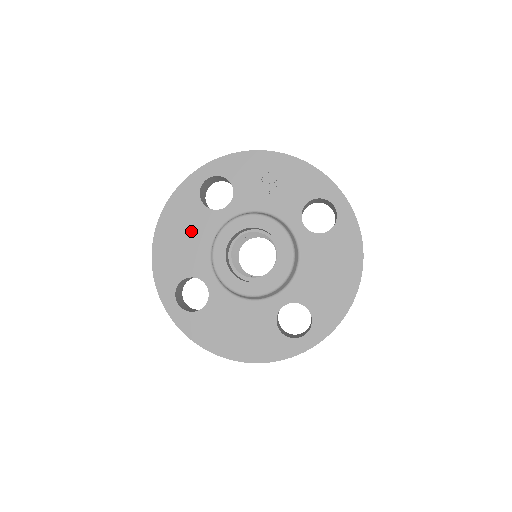
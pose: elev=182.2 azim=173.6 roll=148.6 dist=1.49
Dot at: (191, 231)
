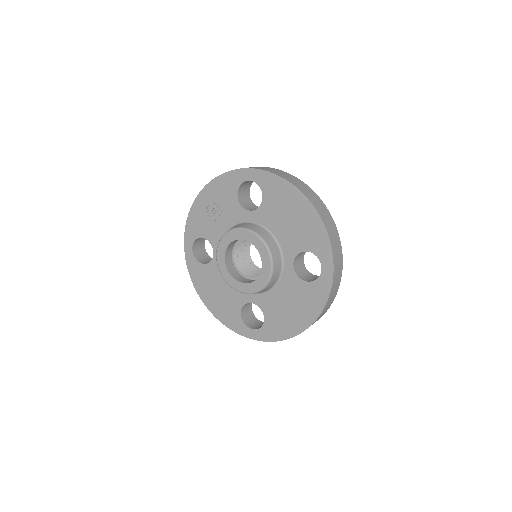
Dot at: (216, 284)
